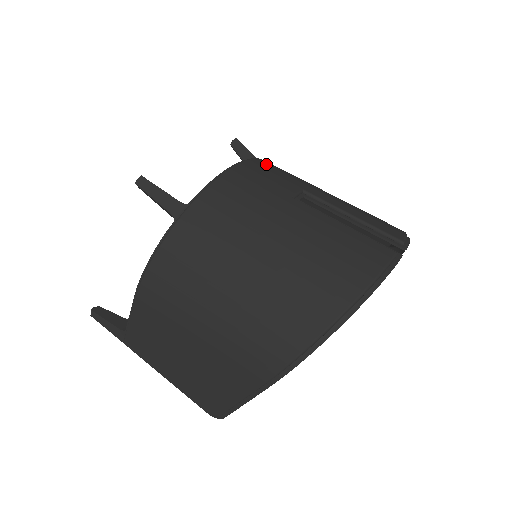
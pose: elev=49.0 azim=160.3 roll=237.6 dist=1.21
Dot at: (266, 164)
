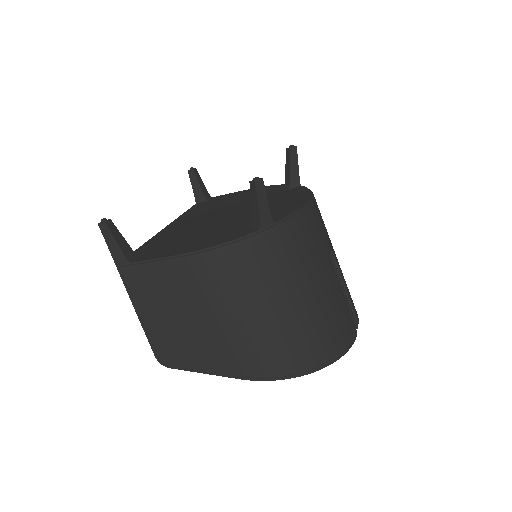
Dot at: occluded
